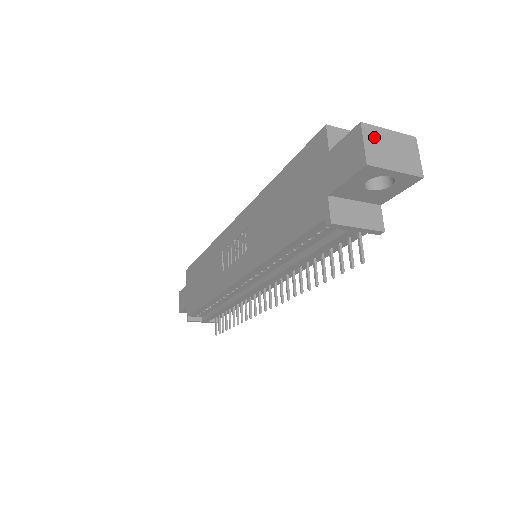
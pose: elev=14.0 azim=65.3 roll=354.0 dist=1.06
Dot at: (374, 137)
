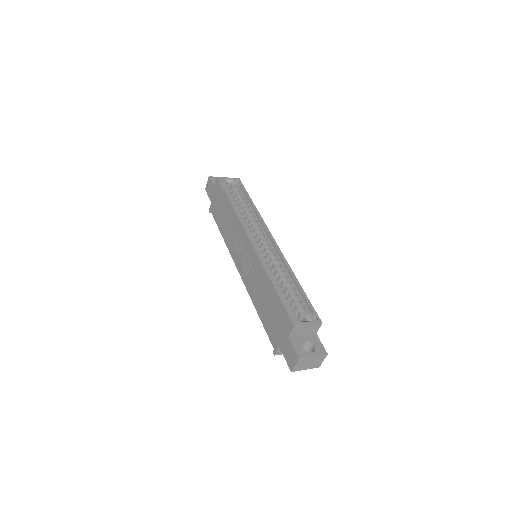
Dot at: (303, 362)
